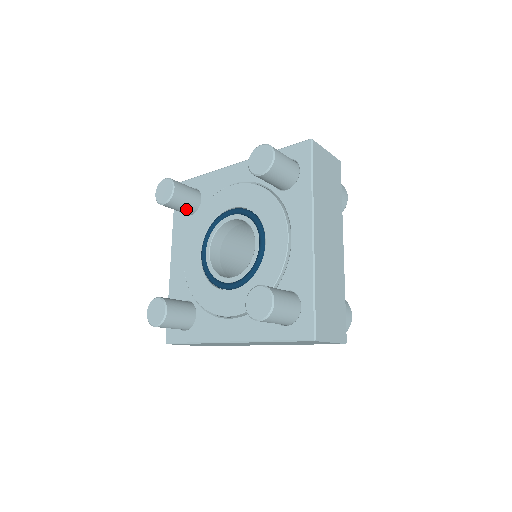
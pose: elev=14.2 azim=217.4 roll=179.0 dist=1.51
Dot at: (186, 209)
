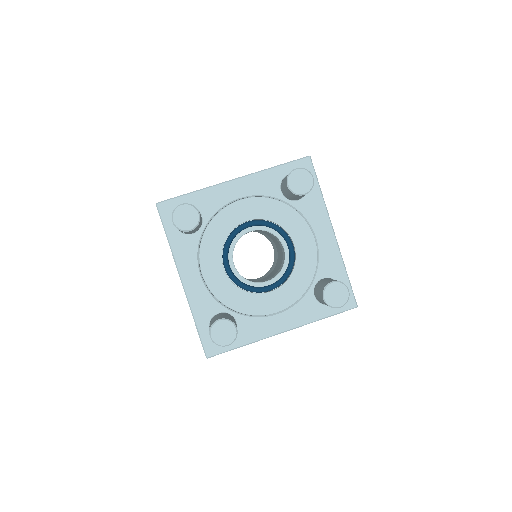
Dot at: (196, 229)
